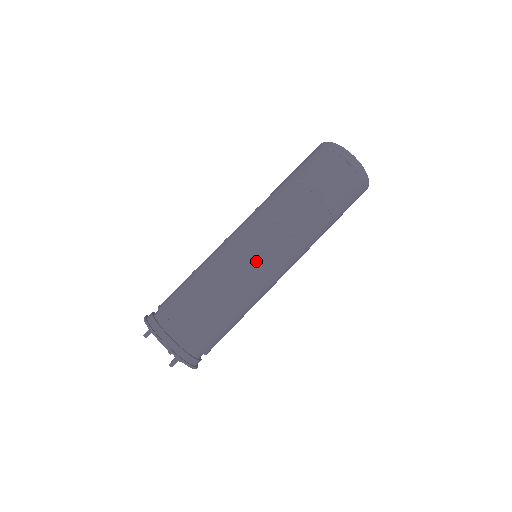
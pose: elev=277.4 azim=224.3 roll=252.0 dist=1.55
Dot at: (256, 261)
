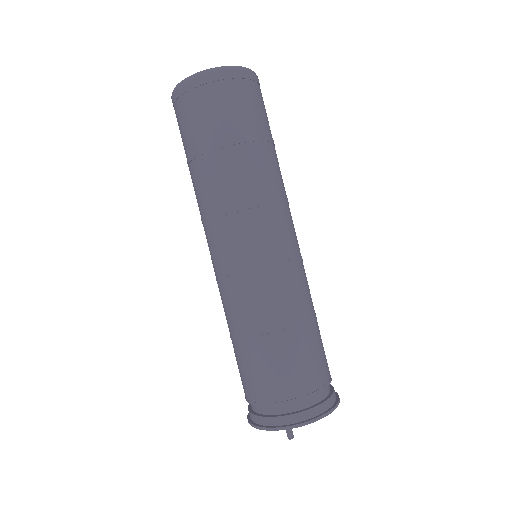
Dot at: (298, 255)
